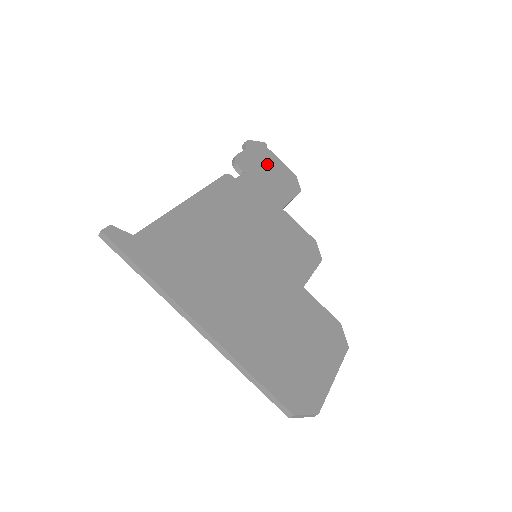
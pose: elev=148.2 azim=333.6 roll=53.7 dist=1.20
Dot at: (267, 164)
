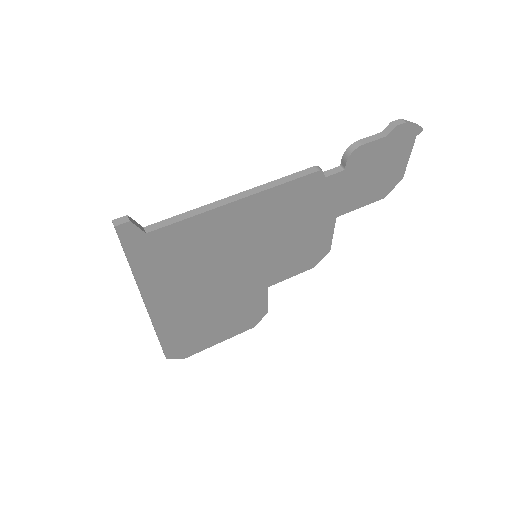
Dot at: (386, 161)
